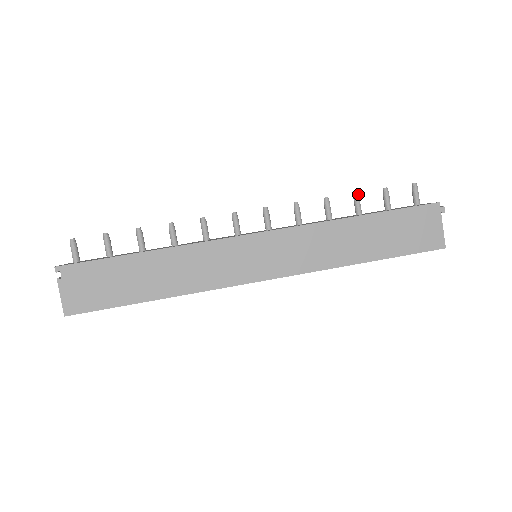
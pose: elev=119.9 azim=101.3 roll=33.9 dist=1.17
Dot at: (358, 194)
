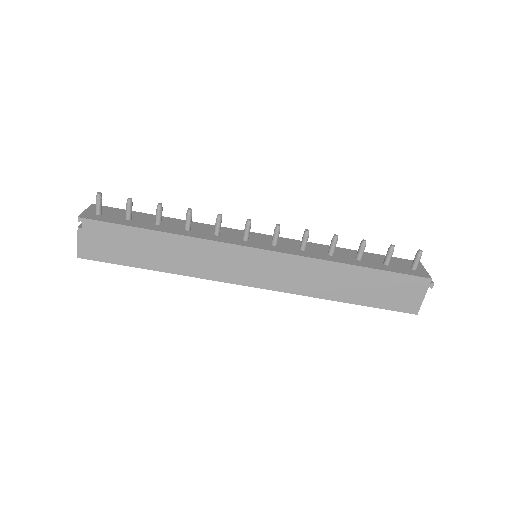
Dot at: occluded
